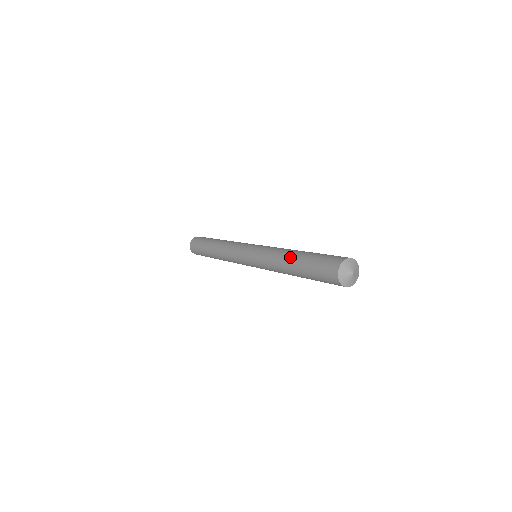
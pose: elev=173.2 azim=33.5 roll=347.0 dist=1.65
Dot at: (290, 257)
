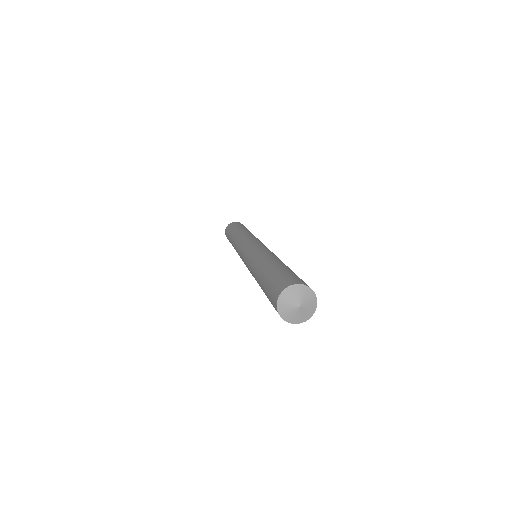
Dot at: occluded
